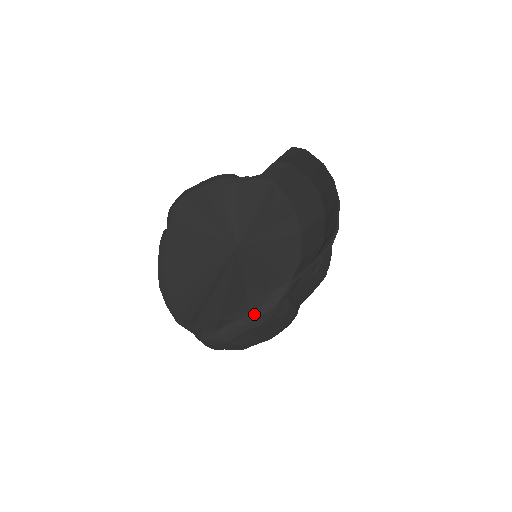
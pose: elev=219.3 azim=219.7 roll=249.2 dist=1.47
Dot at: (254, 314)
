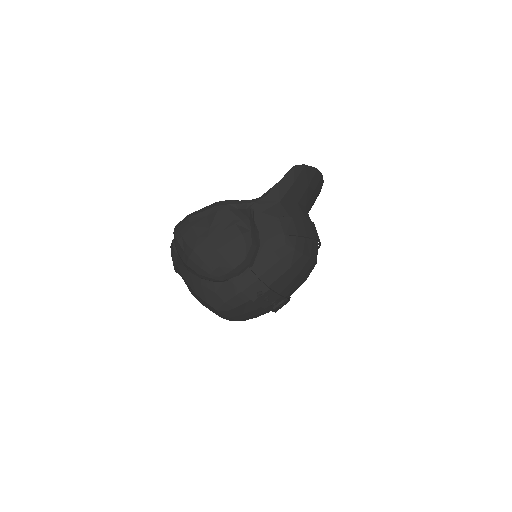
Dot at: (220, 201)
